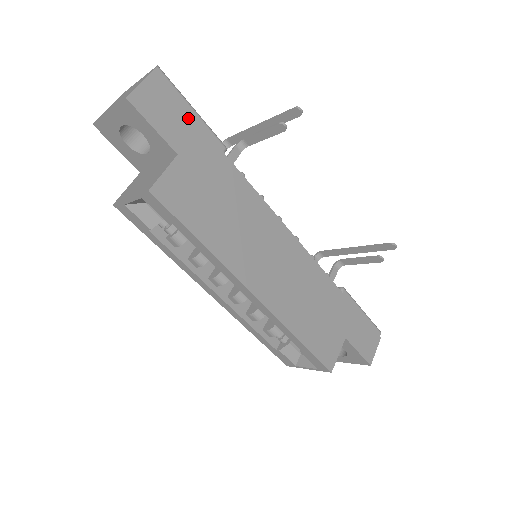
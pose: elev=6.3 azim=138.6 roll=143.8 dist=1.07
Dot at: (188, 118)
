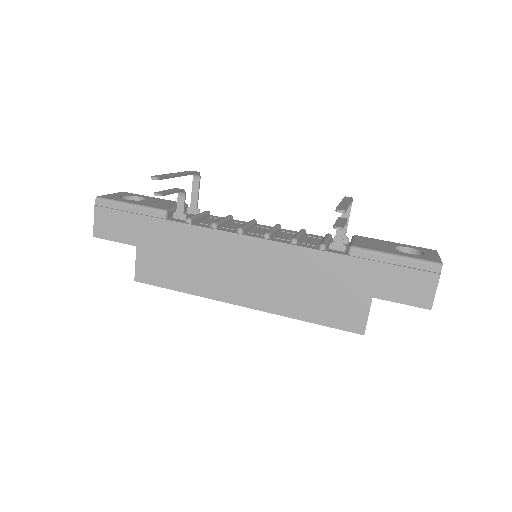
Dot at: (128, 216)
